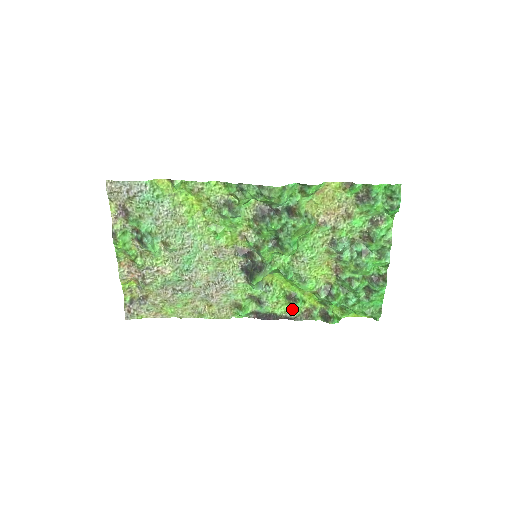
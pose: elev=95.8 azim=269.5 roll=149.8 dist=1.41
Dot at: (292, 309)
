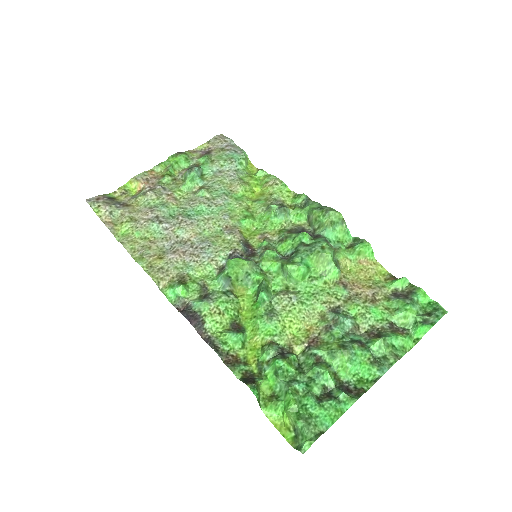
Dot at: (224, 338)
